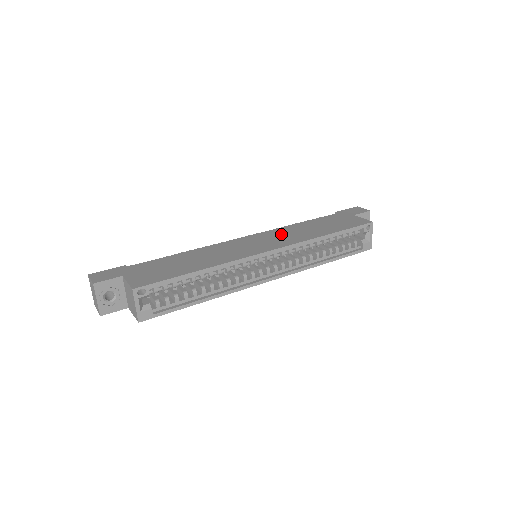
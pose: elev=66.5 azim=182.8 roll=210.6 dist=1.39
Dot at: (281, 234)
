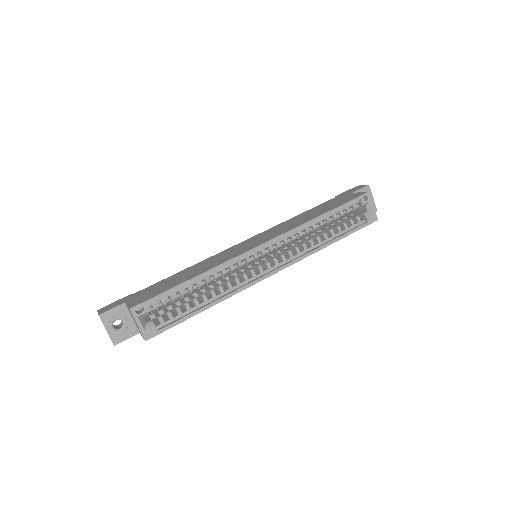
Dot at: (276, 229)
